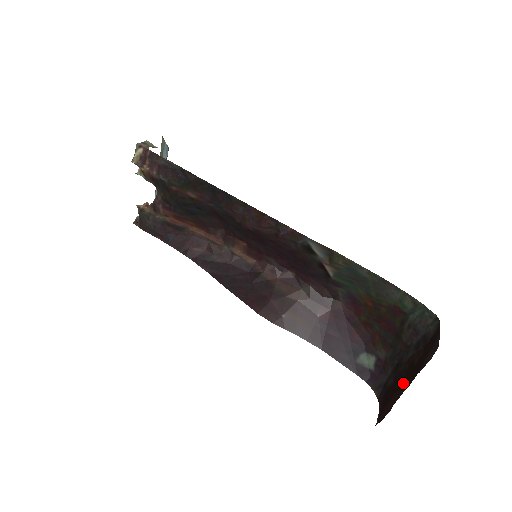
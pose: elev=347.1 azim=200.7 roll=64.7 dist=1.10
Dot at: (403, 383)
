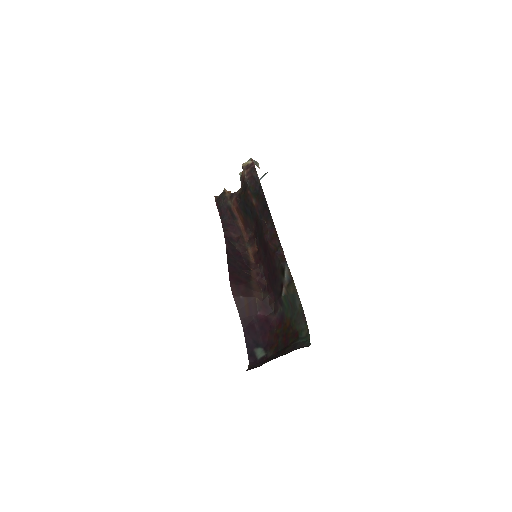
Dot at: occluded
